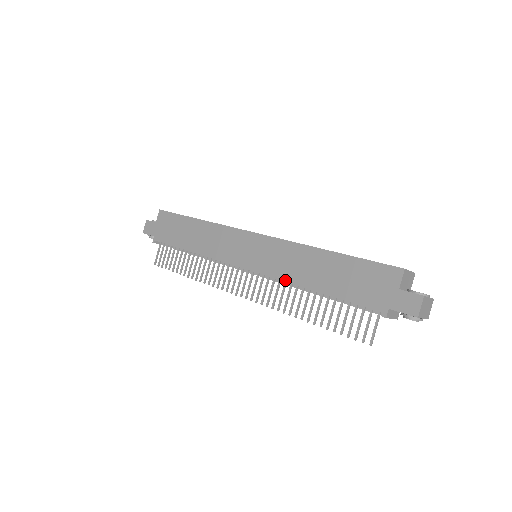
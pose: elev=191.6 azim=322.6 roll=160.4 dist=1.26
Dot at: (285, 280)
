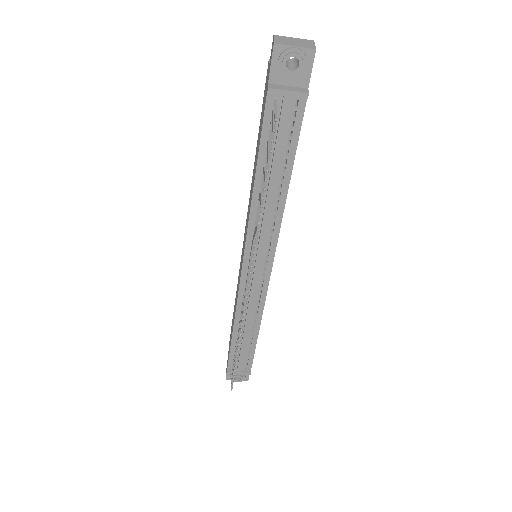
Dot at: (249, 217)
